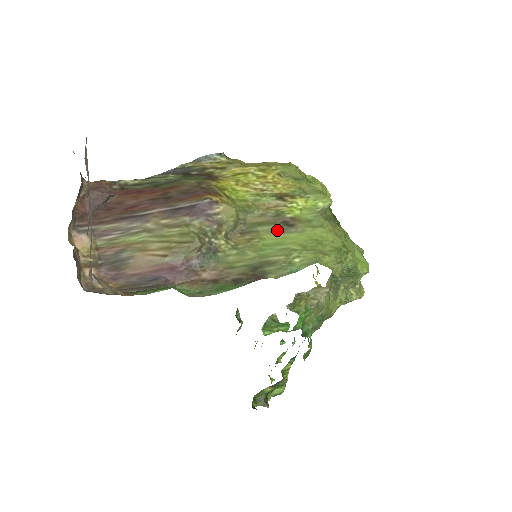
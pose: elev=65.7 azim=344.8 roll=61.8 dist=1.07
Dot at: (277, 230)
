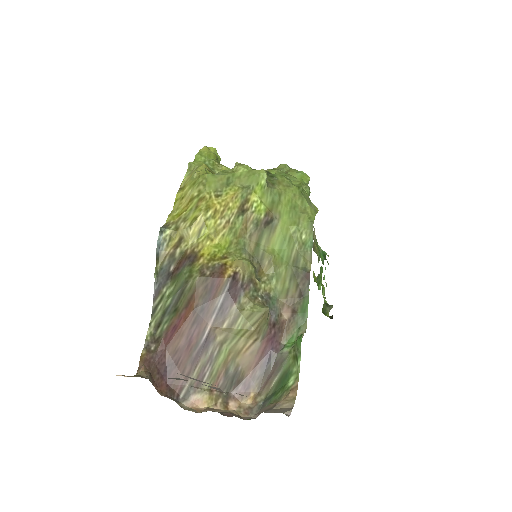
Dot at: (270, 234)
